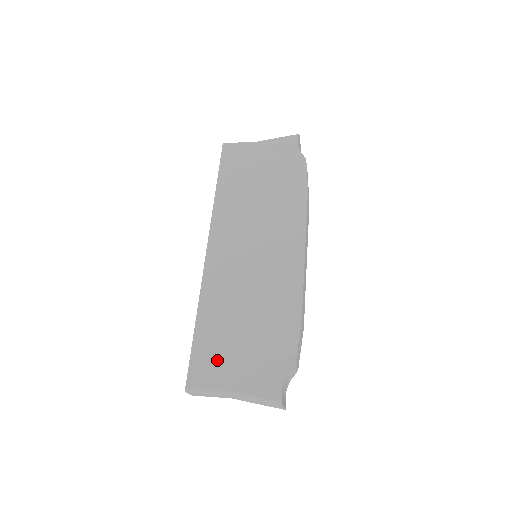
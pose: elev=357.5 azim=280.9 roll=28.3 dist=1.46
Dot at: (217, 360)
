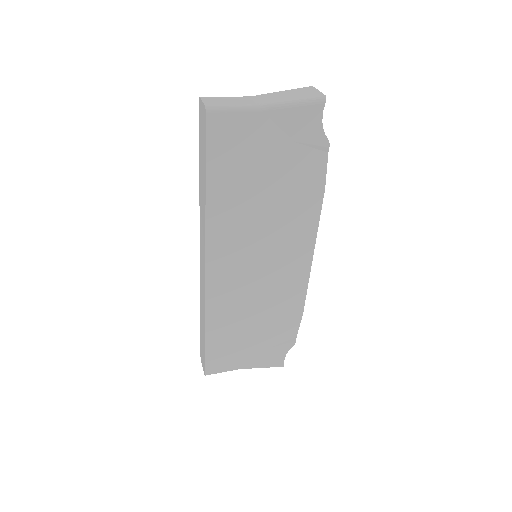
Dot at: (230, 354)
